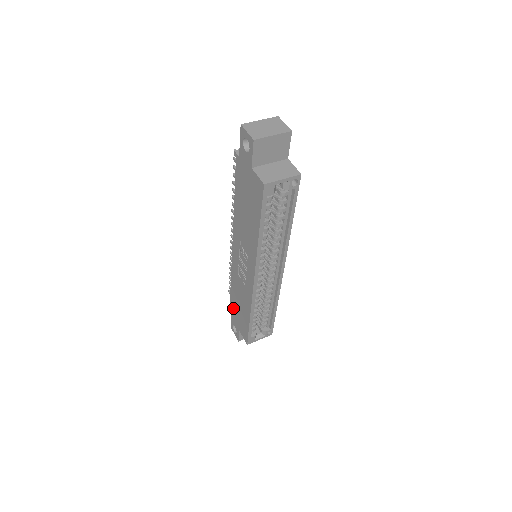
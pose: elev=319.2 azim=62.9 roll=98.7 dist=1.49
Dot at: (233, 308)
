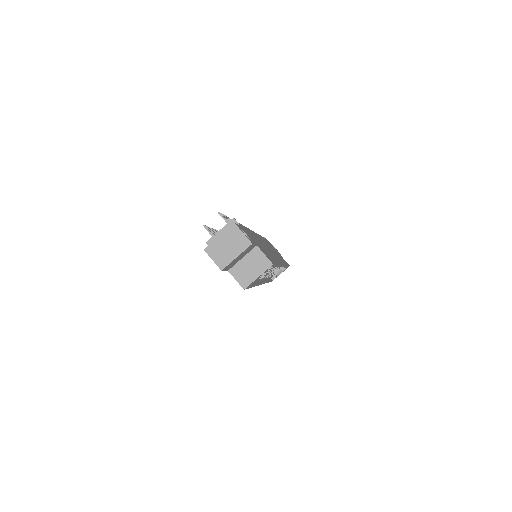
Dot at: occluded
